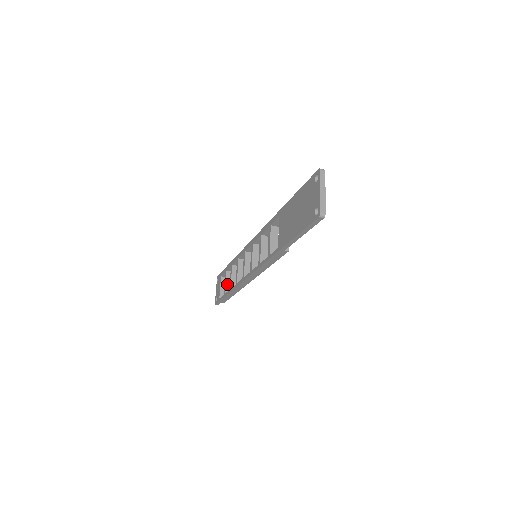
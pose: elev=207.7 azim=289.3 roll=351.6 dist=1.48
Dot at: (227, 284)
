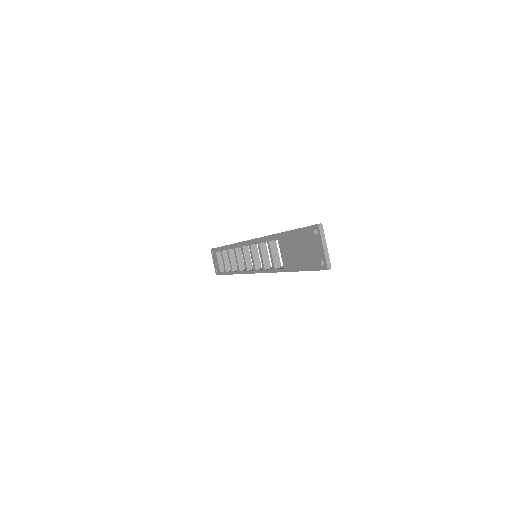
Dot at: (226, 262)
